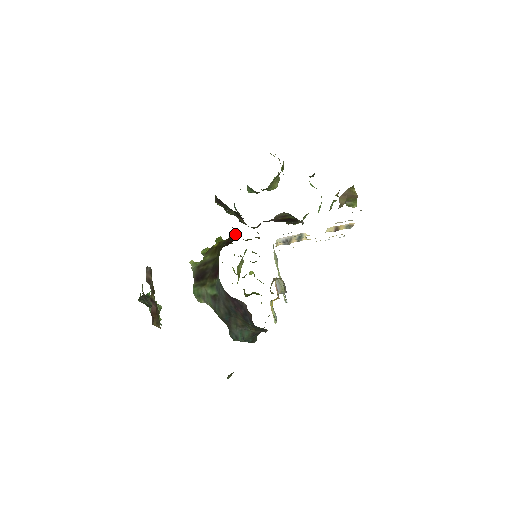
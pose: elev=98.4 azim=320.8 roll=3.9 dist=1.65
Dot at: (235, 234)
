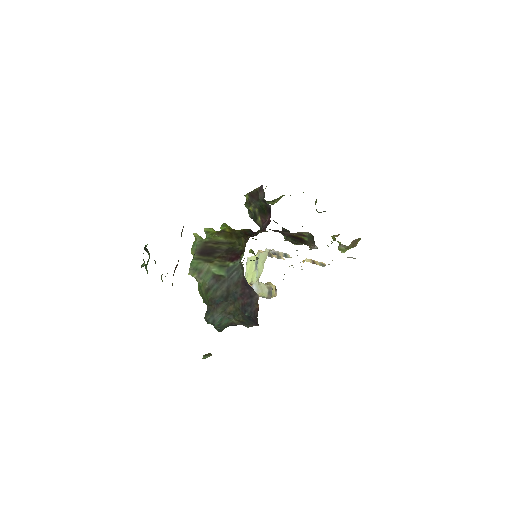
Dot at: (249, 229)
